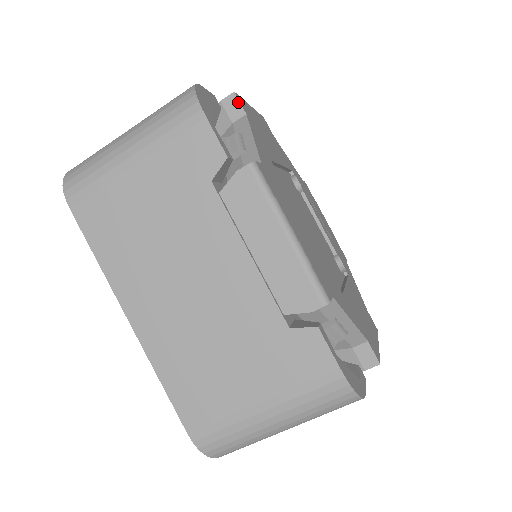
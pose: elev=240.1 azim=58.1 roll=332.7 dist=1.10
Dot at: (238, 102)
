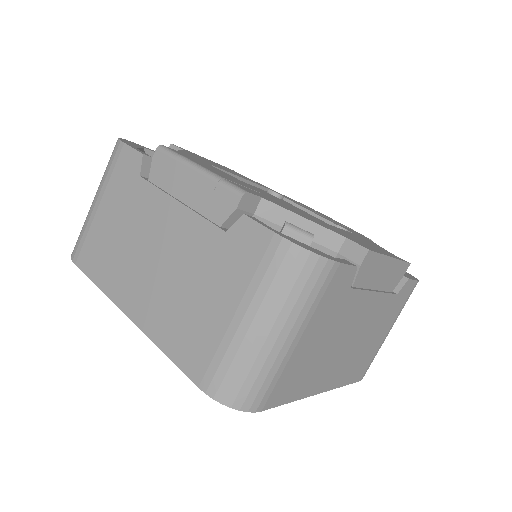
Dot at: (175, 147)
